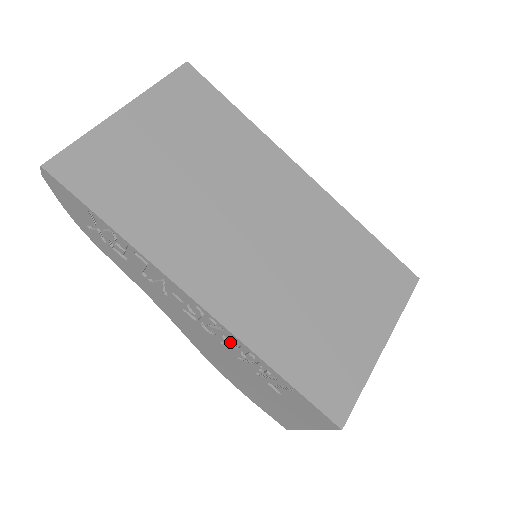
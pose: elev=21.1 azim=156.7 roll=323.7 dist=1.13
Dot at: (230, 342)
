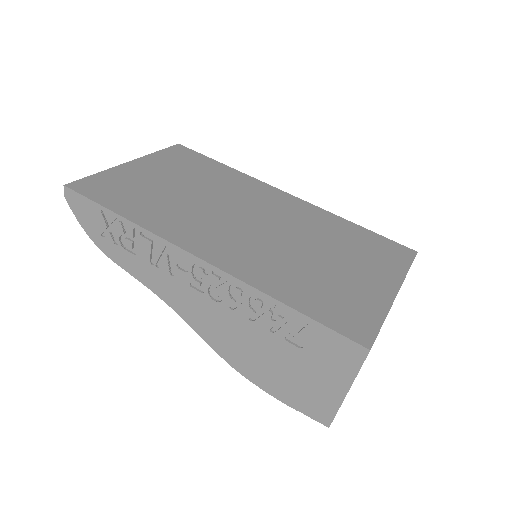
Dot at: (237, 296)
